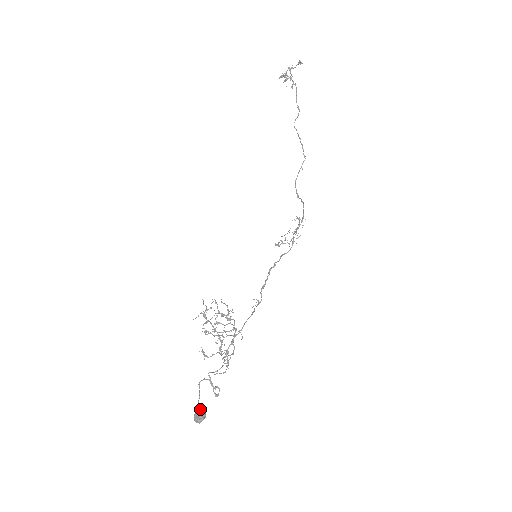
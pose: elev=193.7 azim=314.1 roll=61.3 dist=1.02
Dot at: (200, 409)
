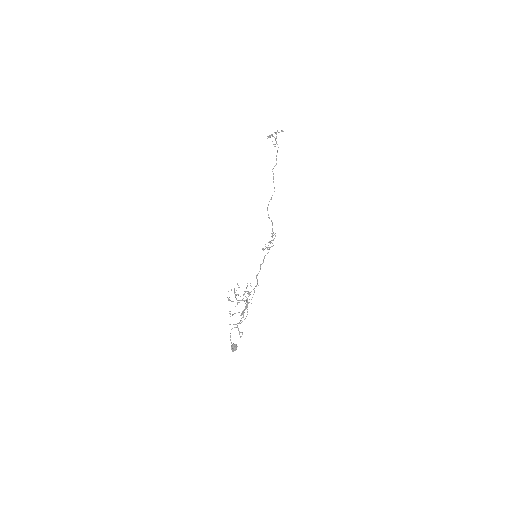
Dot at: (236, 344)
